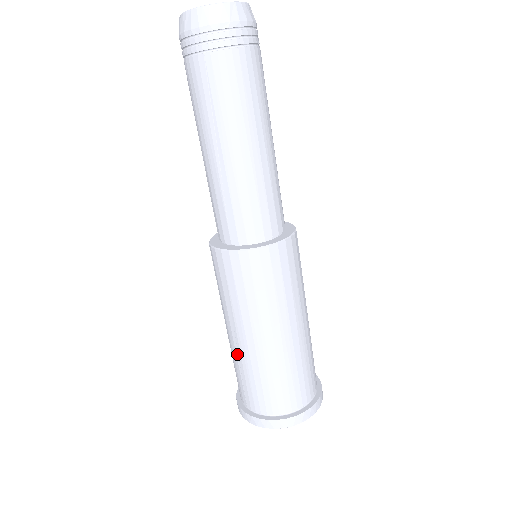
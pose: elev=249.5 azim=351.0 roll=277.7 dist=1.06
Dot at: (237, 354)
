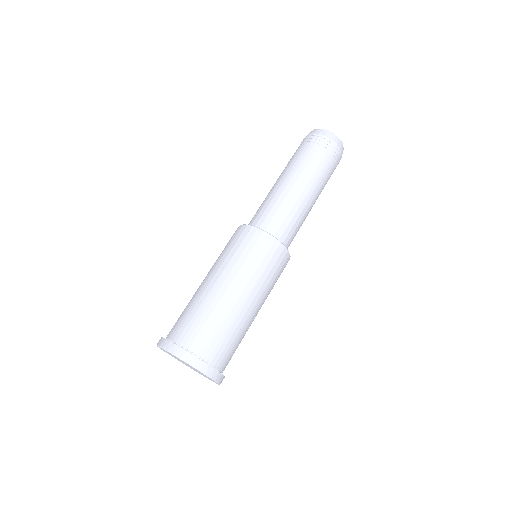
Dot at: (203, 295)
